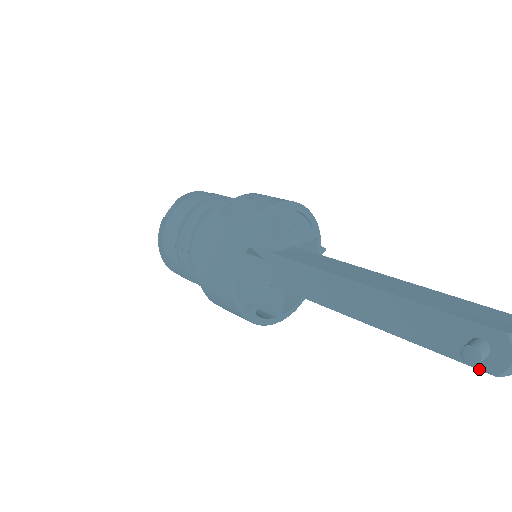
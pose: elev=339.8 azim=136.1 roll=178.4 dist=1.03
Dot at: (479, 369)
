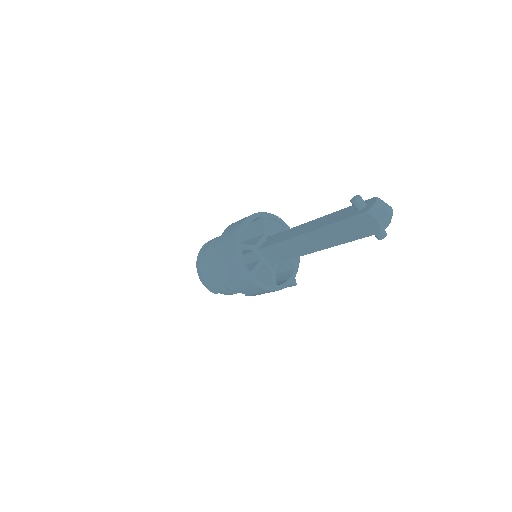
Dot at: (358, 214)
